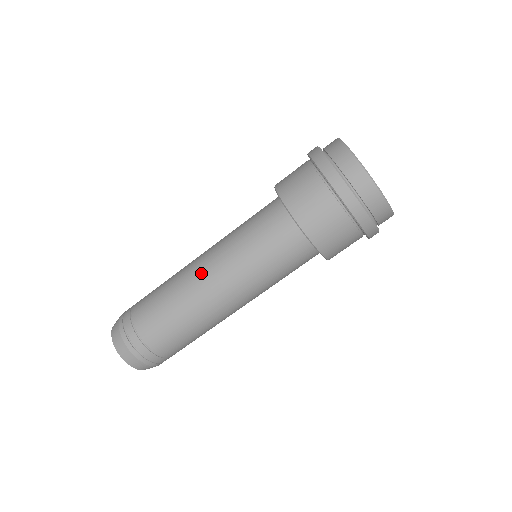
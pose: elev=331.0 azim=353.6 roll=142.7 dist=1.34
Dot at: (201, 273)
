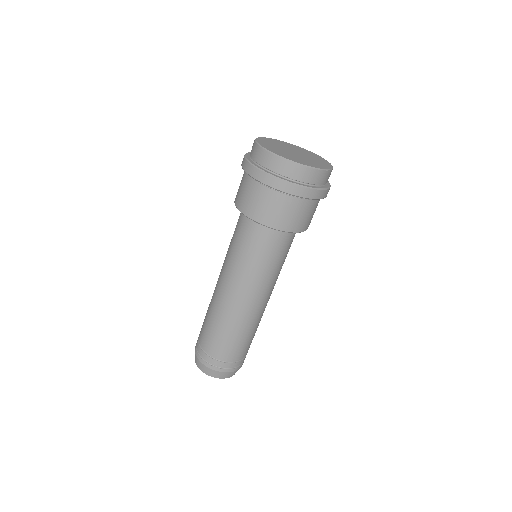
Dot at: (231, 298)
